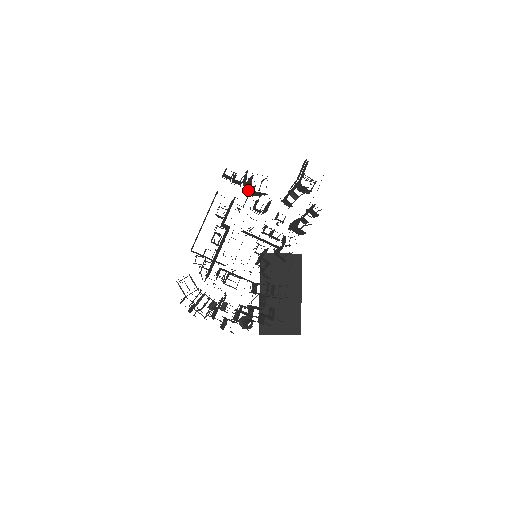
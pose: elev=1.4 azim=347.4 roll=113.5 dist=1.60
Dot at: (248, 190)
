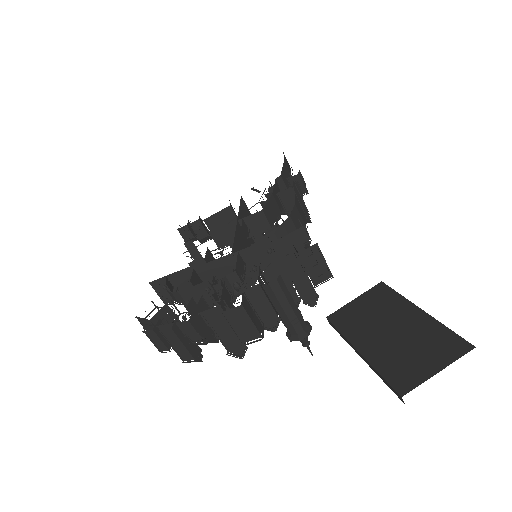
Dot at: (208, 220)
